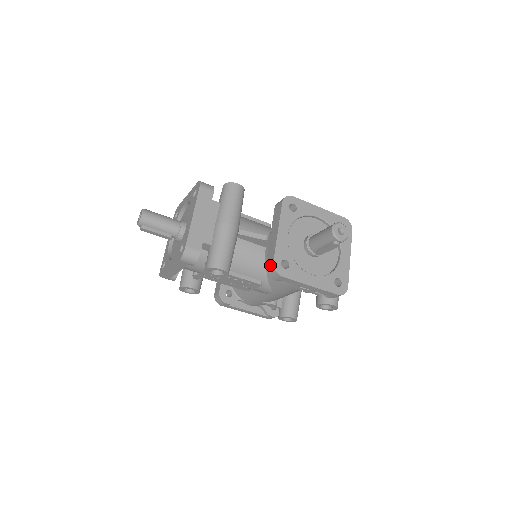
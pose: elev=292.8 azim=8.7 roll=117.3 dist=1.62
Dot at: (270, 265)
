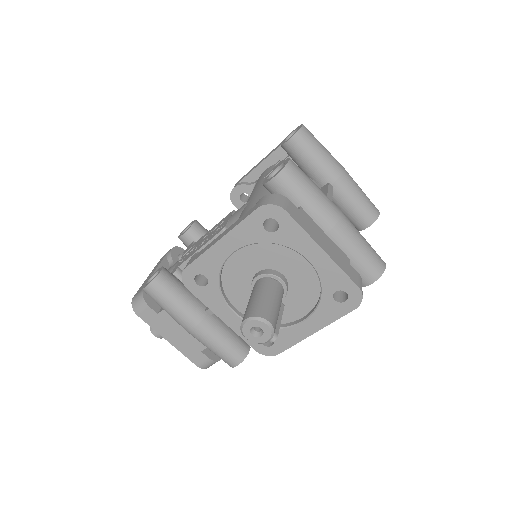
Dot at: occluded
